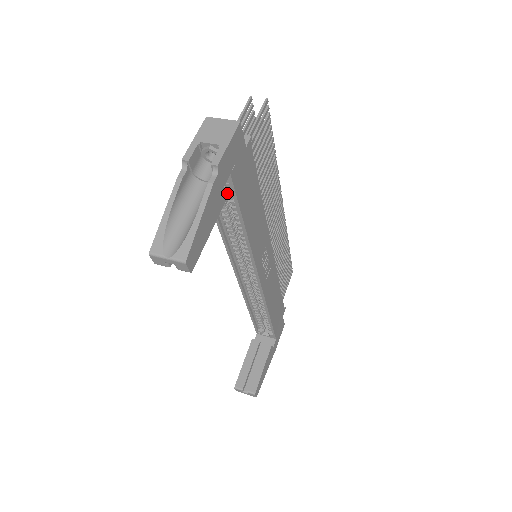
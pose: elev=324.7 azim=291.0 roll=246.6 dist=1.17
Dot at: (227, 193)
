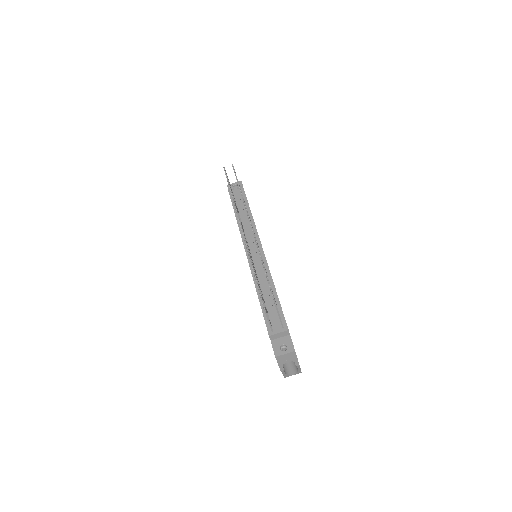
Dot at: occluded
